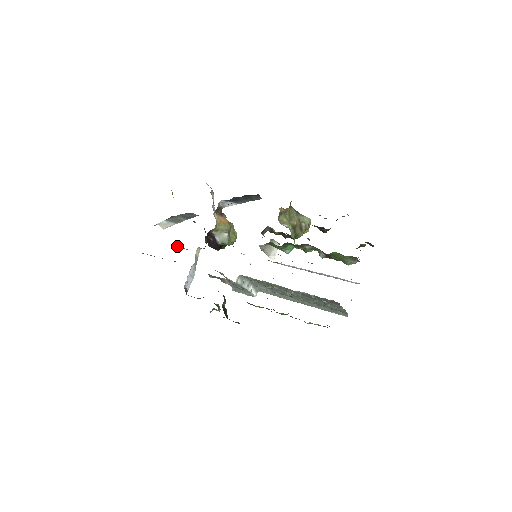
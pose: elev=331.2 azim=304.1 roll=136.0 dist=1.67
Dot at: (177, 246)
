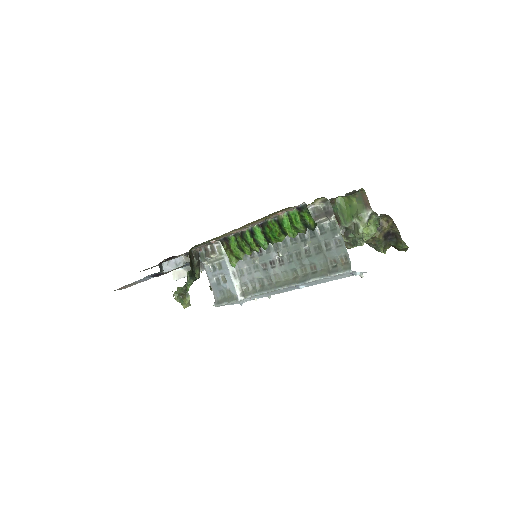
Dot at: occluded
